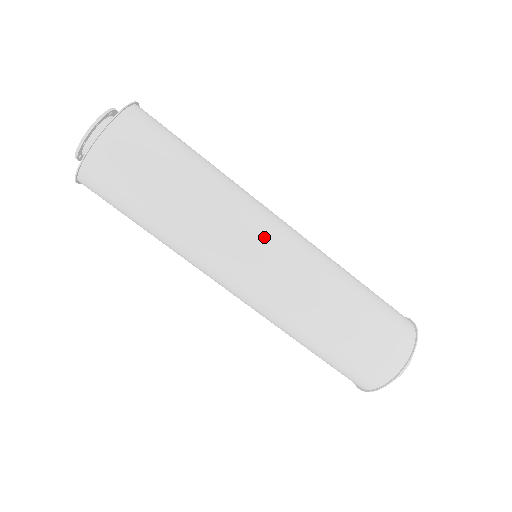
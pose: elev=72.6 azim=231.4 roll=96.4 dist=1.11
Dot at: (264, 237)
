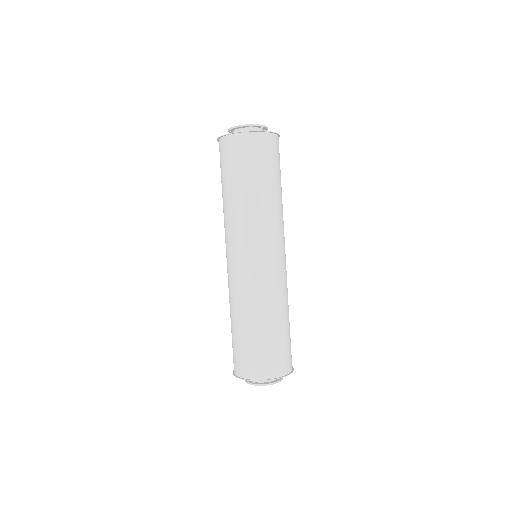
Dot at: (265, 248)
